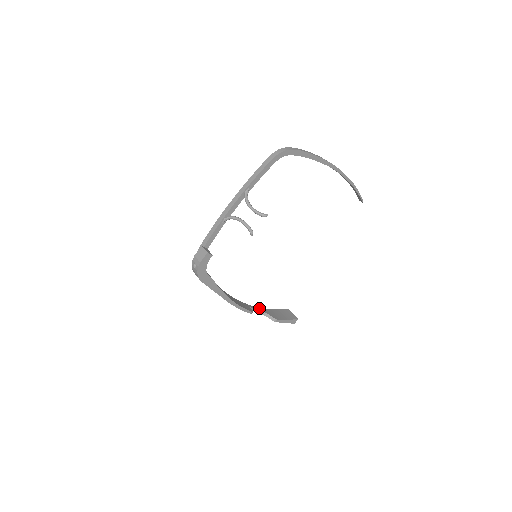
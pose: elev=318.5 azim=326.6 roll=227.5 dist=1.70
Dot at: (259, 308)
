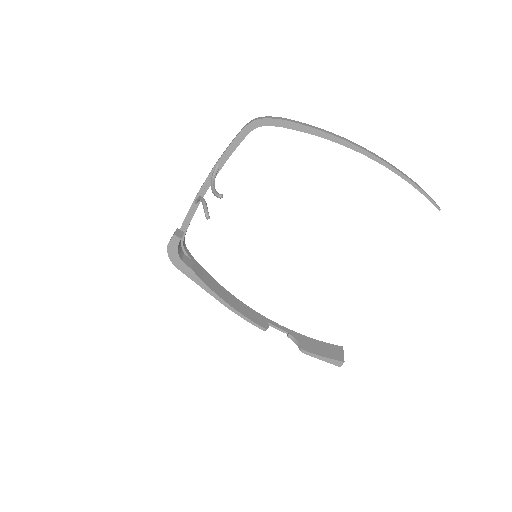
Dot at: (289, 330)
